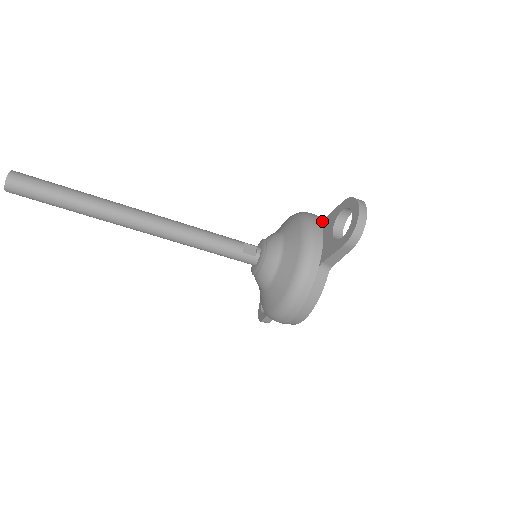
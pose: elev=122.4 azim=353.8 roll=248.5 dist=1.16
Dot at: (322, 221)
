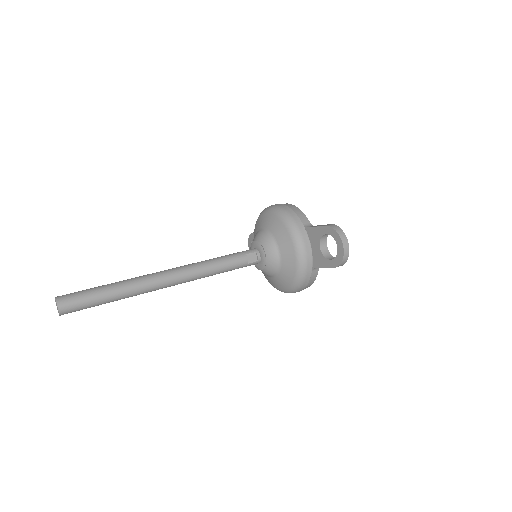
Dot at: (306, 228)
